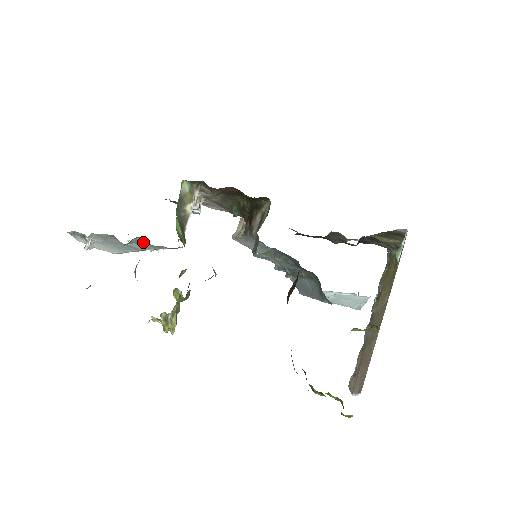
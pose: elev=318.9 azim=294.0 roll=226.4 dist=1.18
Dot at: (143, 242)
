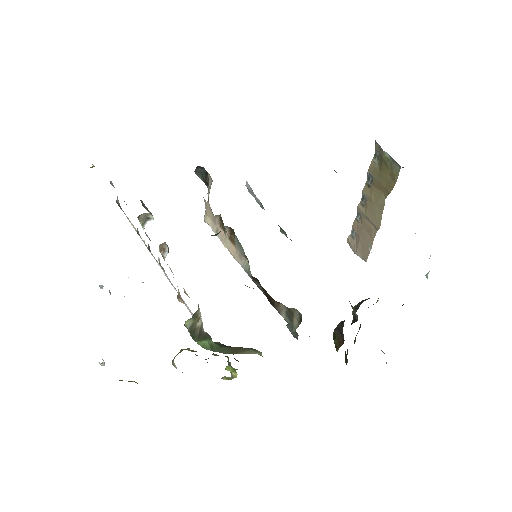
Dot at: occluded
